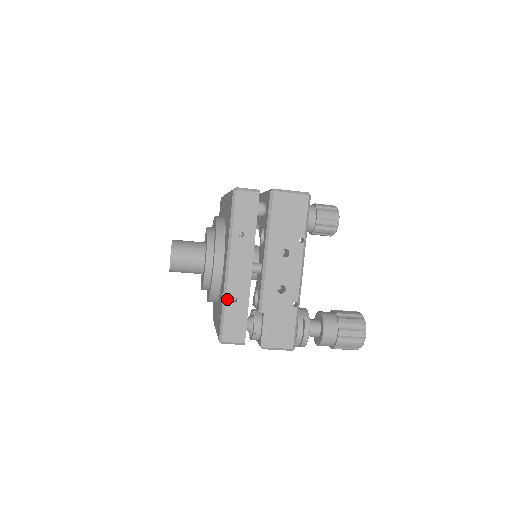
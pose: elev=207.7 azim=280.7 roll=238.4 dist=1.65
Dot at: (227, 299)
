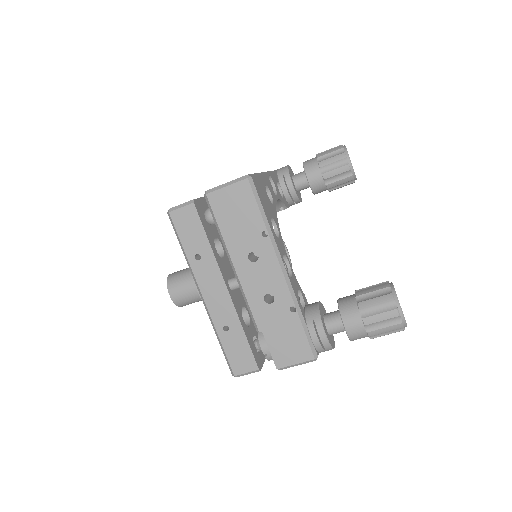
Dot at: (217, 331)
